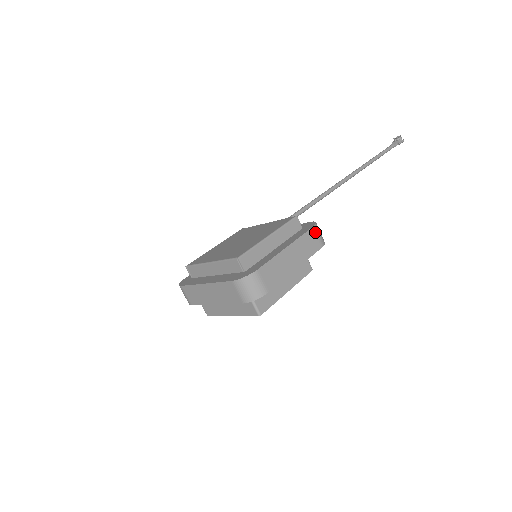
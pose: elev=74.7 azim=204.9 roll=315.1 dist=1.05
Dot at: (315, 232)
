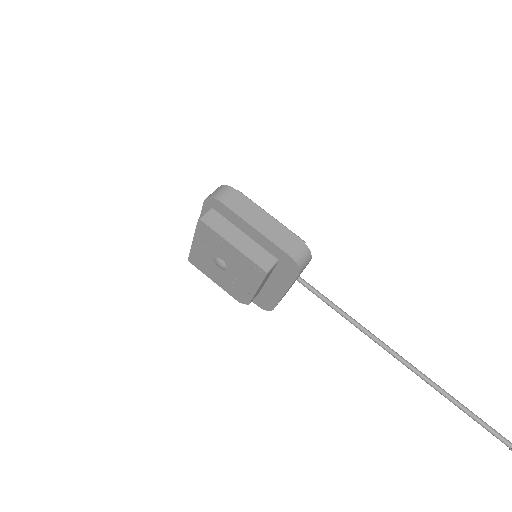
Dot at: (299, 245)
